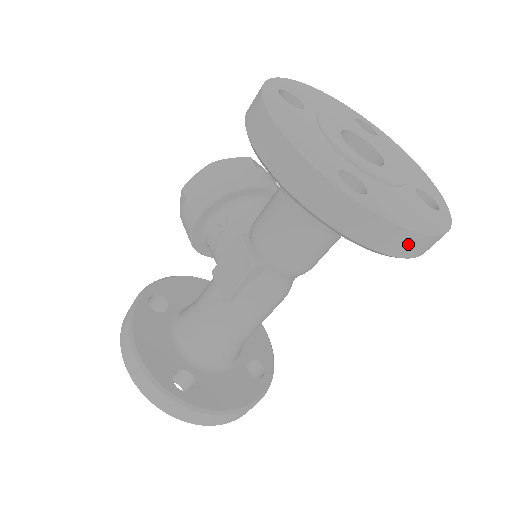
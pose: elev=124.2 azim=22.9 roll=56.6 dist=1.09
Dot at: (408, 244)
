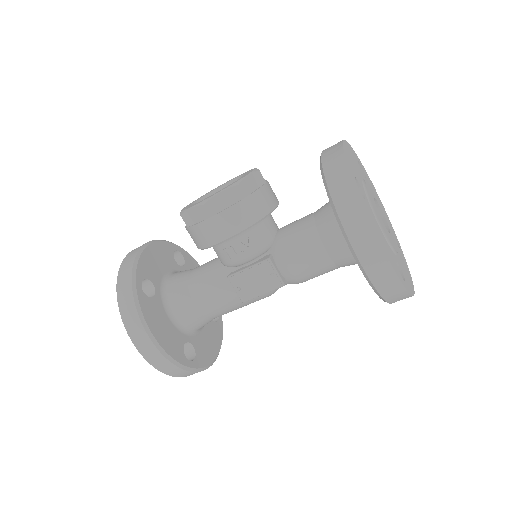
Dot at: occluded
